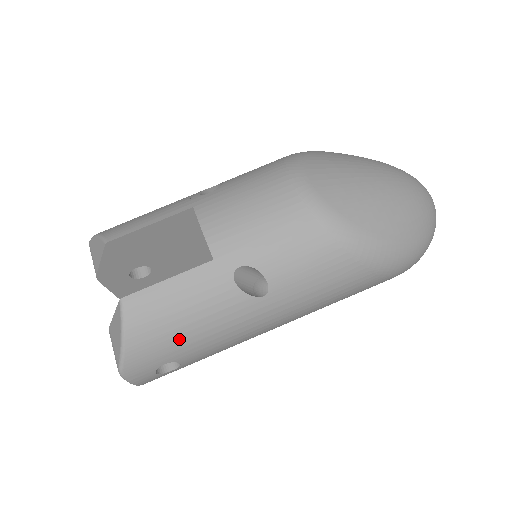
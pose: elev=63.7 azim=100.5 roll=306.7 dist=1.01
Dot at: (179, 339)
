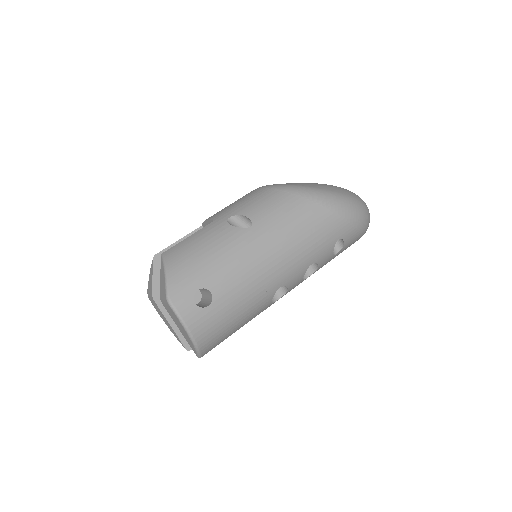
Dot at: (203, 264)
